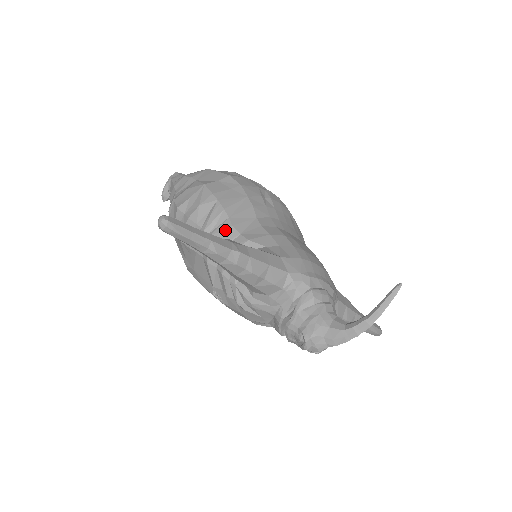
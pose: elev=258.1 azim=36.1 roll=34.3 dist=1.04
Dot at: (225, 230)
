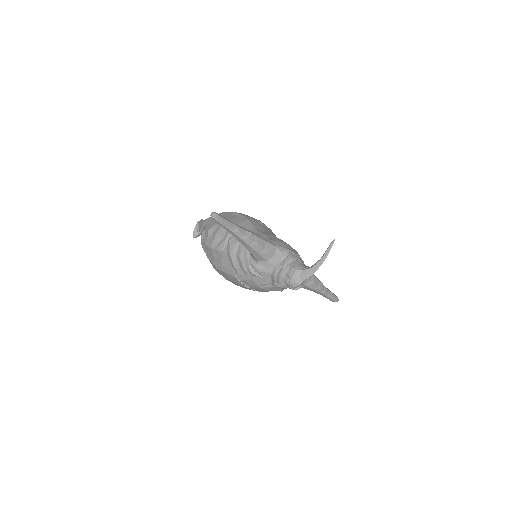
Dot at: occluded
